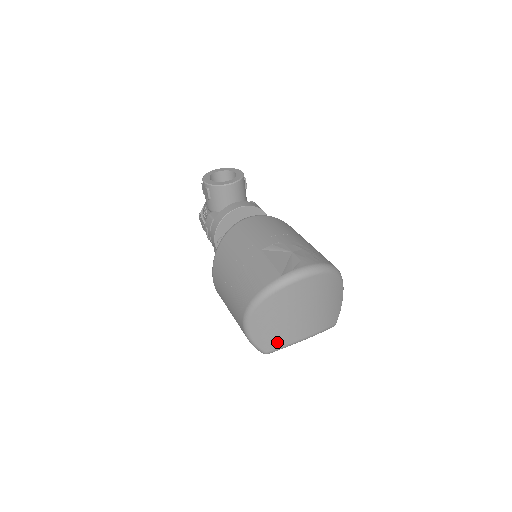
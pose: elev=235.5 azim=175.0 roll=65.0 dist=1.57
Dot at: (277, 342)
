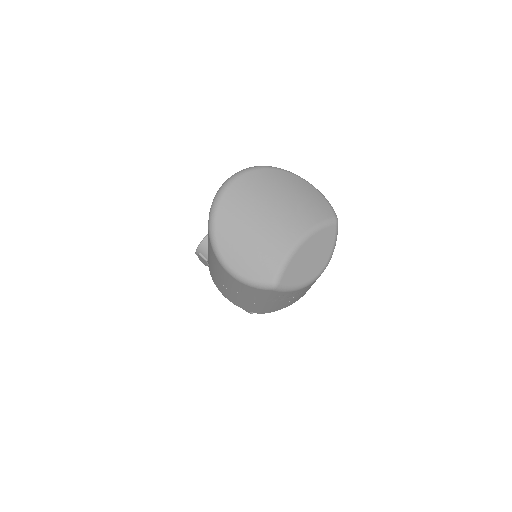
Dot at: (270, 261)
